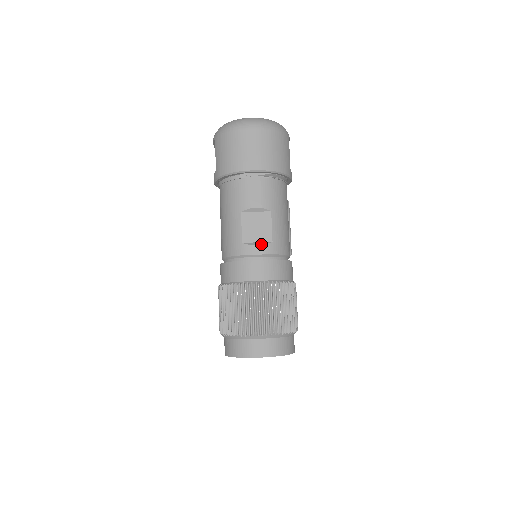
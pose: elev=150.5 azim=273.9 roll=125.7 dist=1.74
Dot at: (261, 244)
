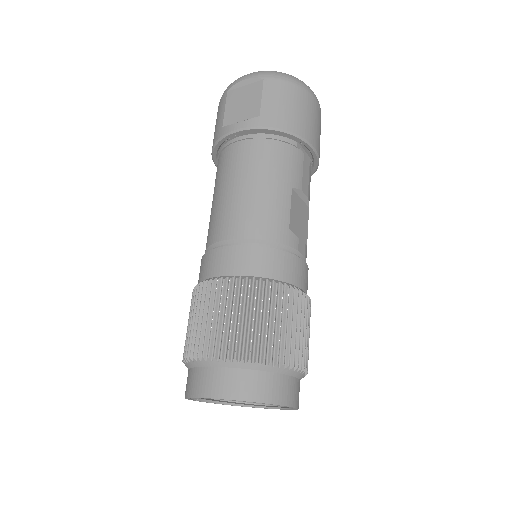
Dot at: occluded
